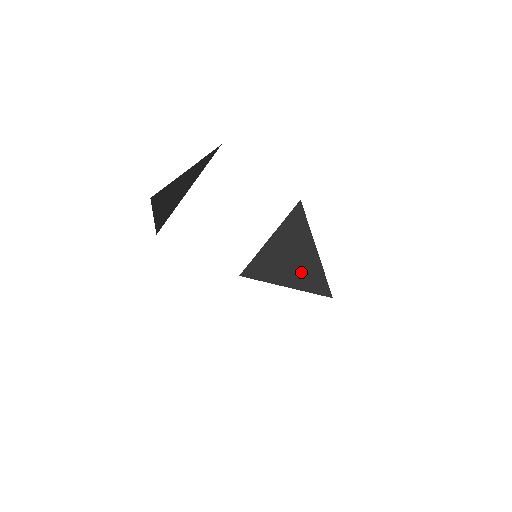
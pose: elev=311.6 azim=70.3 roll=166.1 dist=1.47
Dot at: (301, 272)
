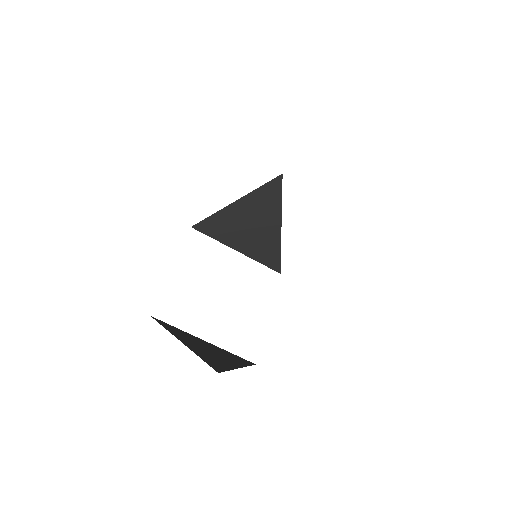
Dot at: (259, 243)
